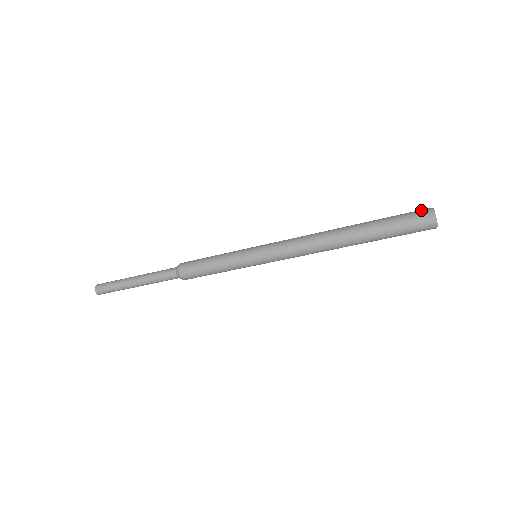
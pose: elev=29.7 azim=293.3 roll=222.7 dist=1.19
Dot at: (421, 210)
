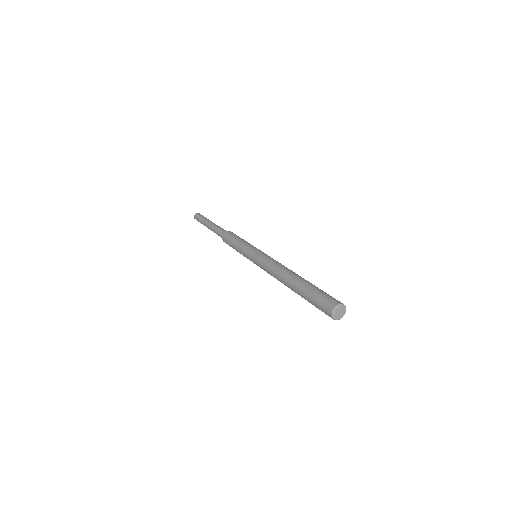
Dot at: (335, 299)
